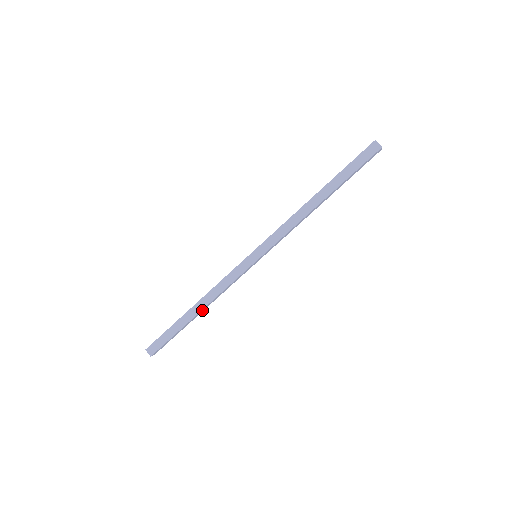
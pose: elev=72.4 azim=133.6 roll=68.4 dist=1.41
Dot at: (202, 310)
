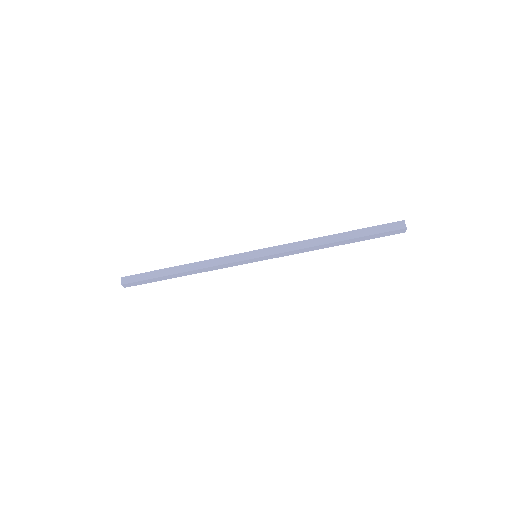
Dot at: occluded
